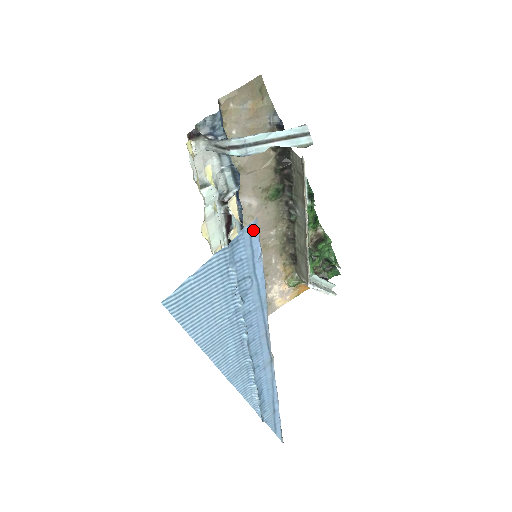
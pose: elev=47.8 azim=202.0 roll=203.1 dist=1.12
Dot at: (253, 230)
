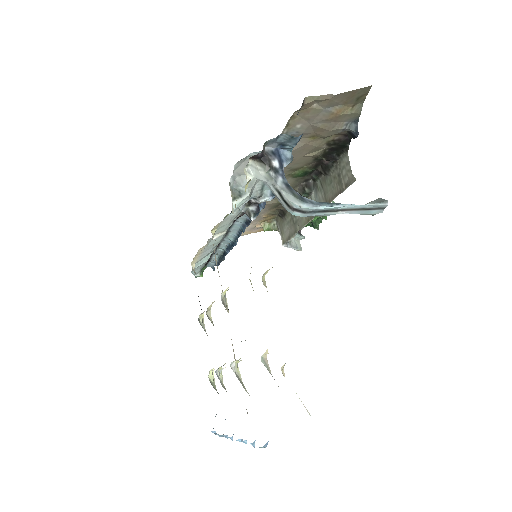
Dot at: occluded
